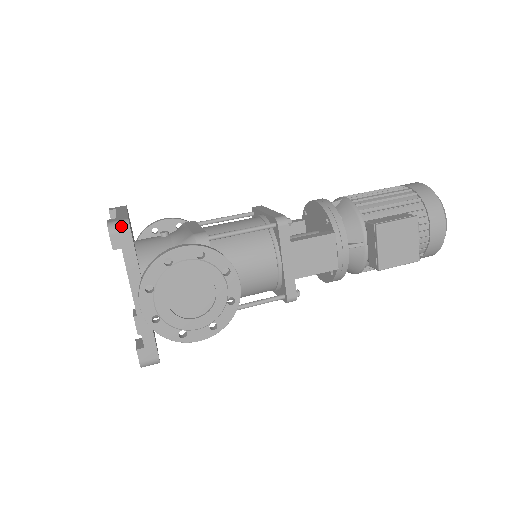
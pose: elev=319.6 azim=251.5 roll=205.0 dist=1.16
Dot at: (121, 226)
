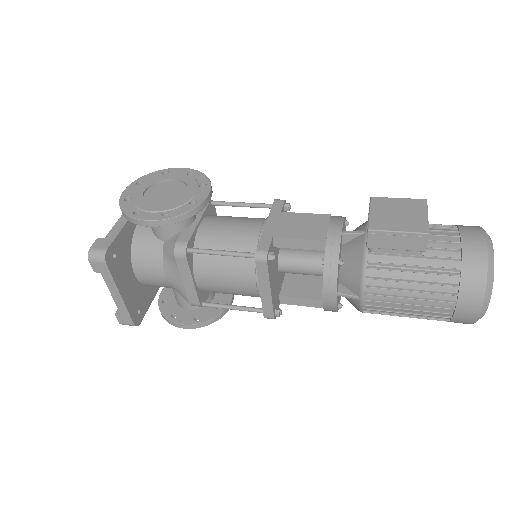
Dot at: occluded
